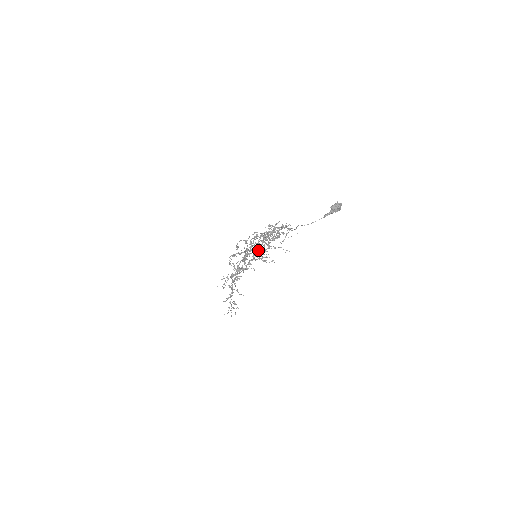
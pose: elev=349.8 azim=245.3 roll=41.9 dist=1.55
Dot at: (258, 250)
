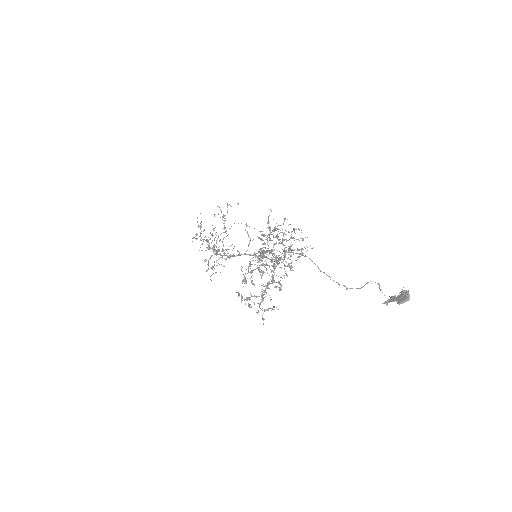
Dot at: (260, 255)
